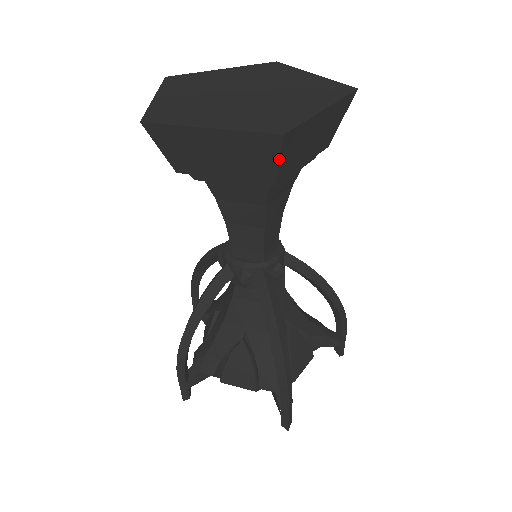
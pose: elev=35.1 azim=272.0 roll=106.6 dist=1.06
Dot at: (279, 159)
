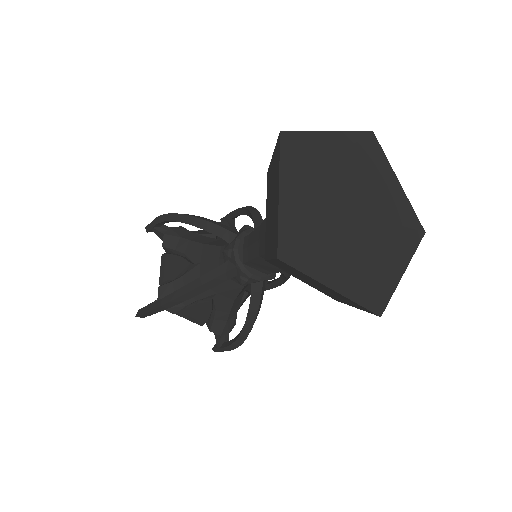
Dot at: (360, 309)
